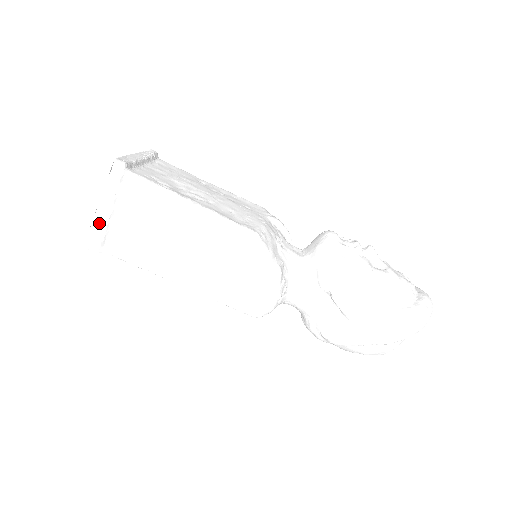
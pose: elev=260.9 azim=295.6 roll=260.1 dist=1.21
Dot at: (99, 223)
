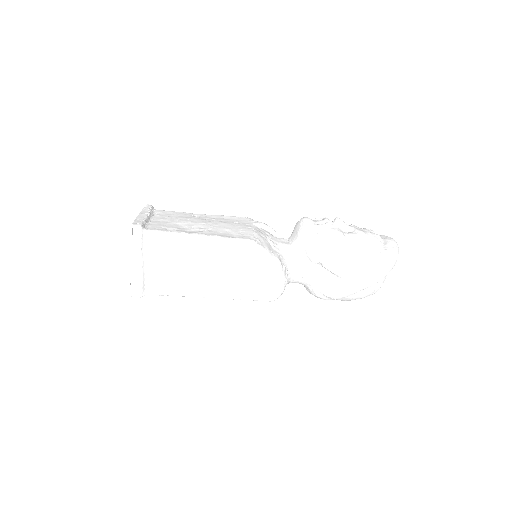
Dot at: (136, 275)
